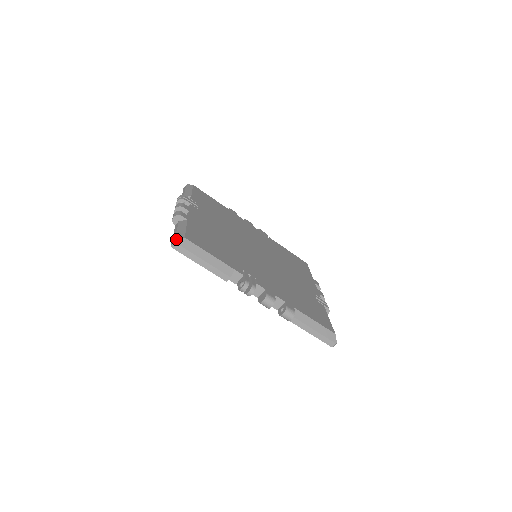
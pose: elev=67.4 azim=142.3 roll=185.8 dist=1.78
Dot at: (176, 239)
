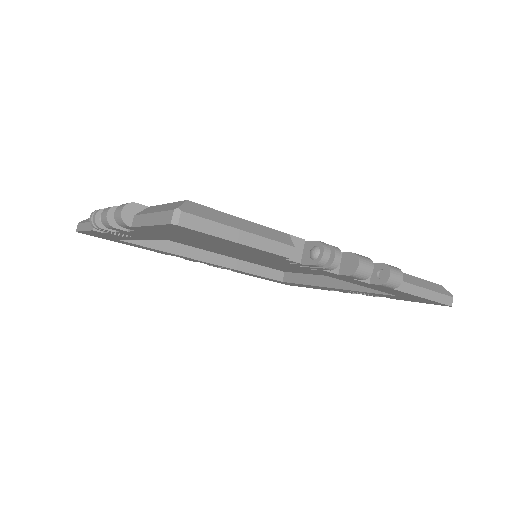
Dot at: (173, 208)
